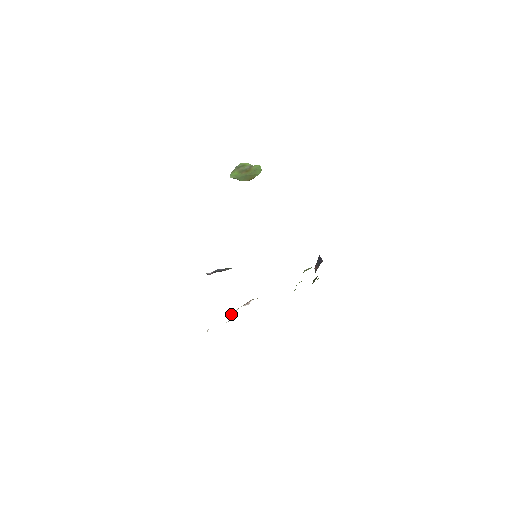
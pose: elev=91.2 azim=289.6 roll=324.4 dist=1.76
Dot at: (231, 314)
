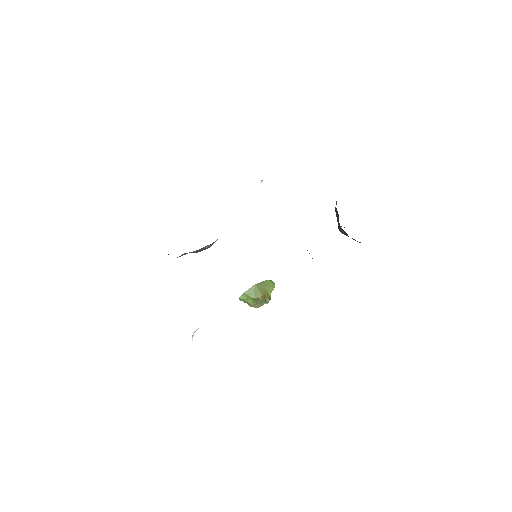
Dot at: occluded
